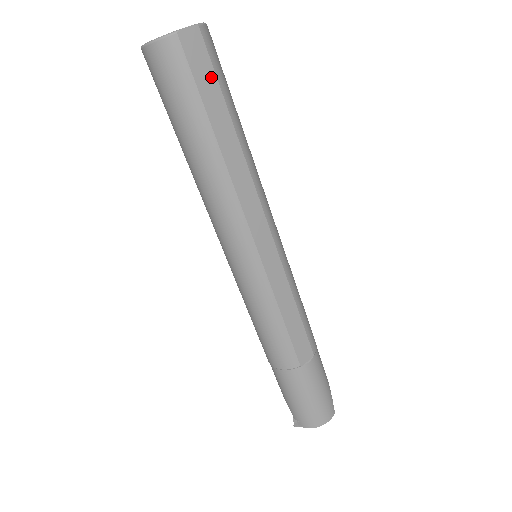
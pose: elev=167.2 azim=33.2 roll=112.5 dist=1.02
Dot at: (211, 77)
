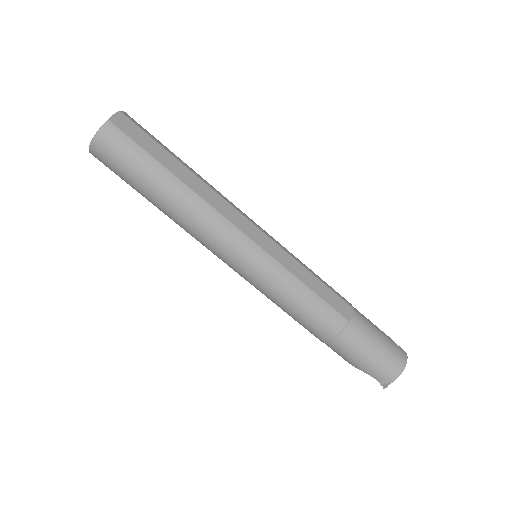
Dot at: (147, 138)
